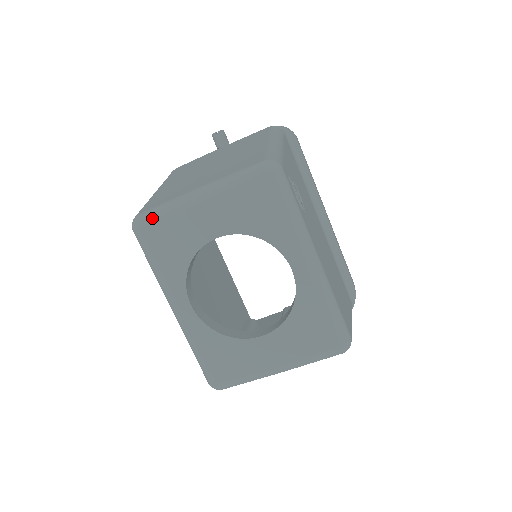
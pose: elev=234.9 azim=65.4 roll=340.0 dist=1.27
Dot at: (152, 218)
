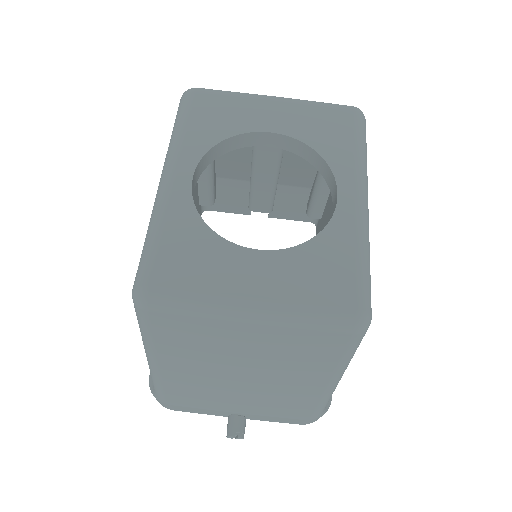
Dot at: (214, 90)
